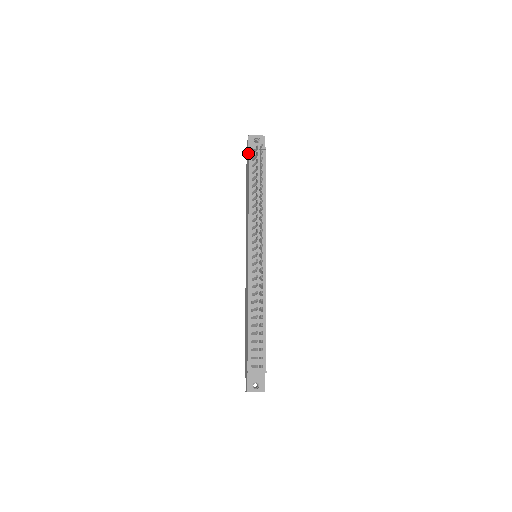
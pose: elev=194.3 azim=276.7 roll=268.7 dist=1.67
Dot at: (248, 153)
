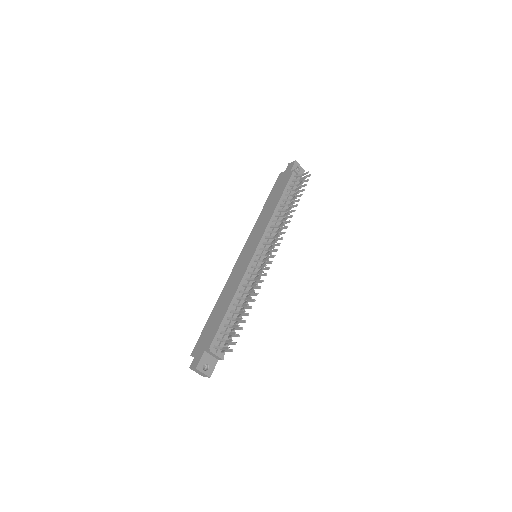
Dot at: (290, 173)
